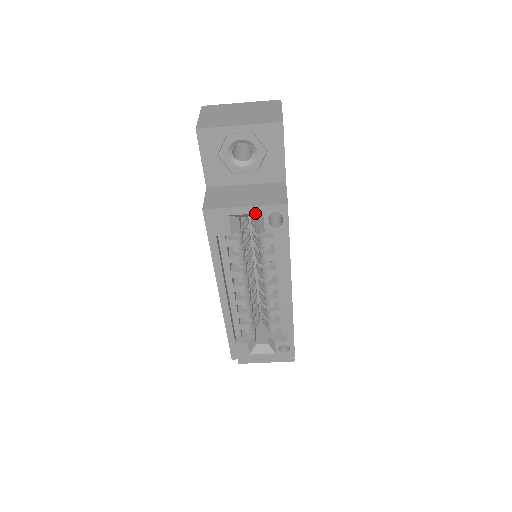
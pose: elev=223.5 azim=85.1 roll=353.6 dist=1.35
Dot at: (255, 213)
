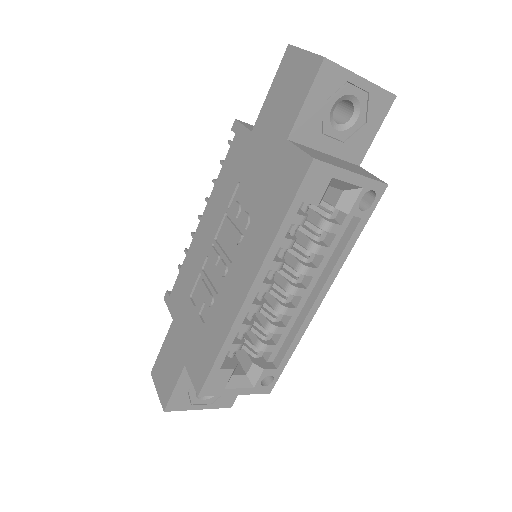
Dot at: (356, 185)
